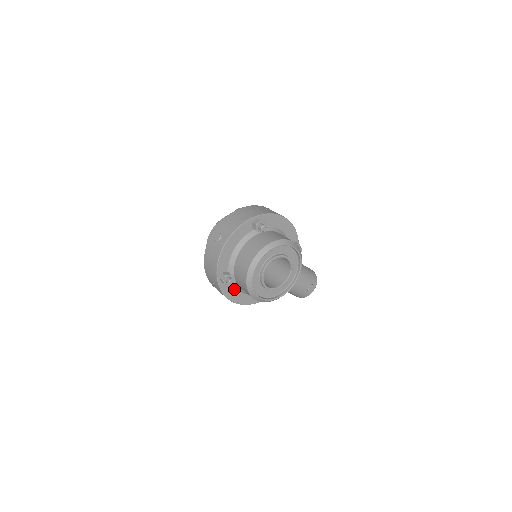
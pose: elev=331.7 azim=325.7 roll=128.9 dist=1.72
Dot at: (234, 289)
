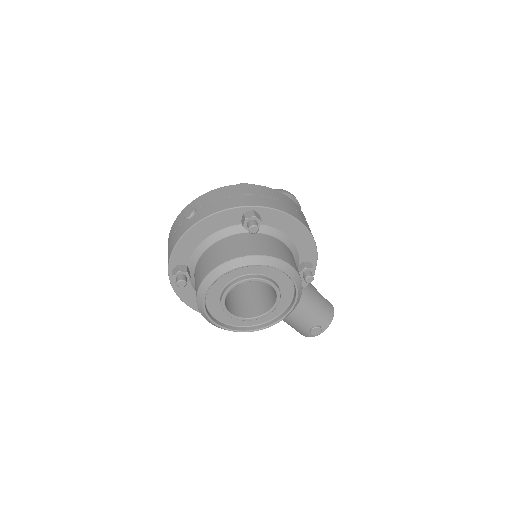
Dot at: (194, 291)
